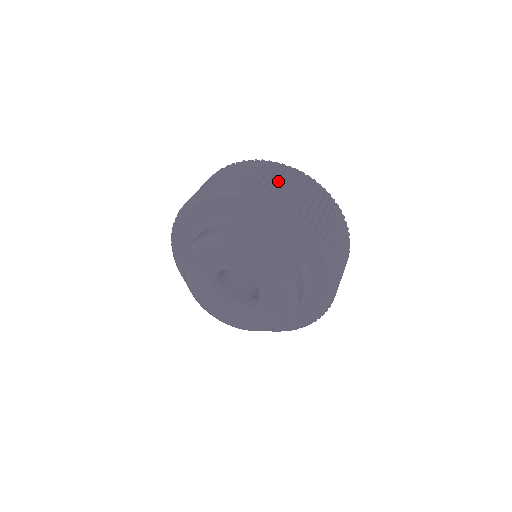
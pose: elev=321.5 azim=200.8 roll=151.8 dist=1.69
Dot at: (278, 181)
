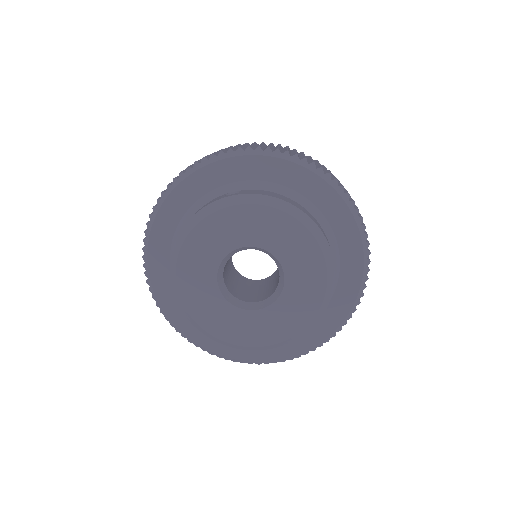
Dot at: occluded
